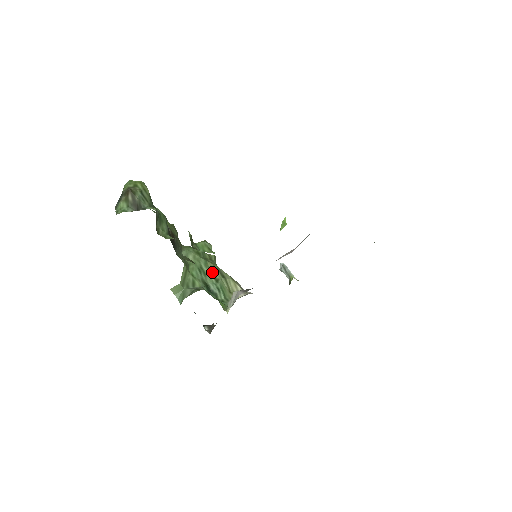
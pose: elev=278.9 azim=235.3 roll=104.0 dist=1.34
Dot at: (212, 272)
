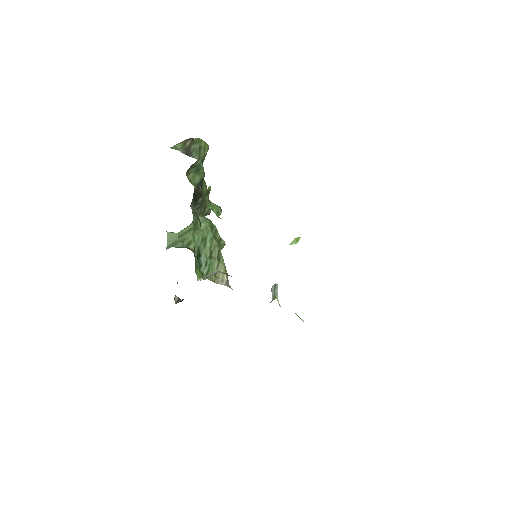
Dot at: (212, 249)
